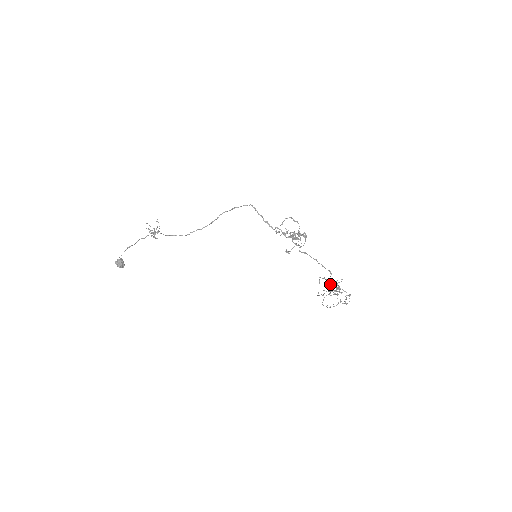
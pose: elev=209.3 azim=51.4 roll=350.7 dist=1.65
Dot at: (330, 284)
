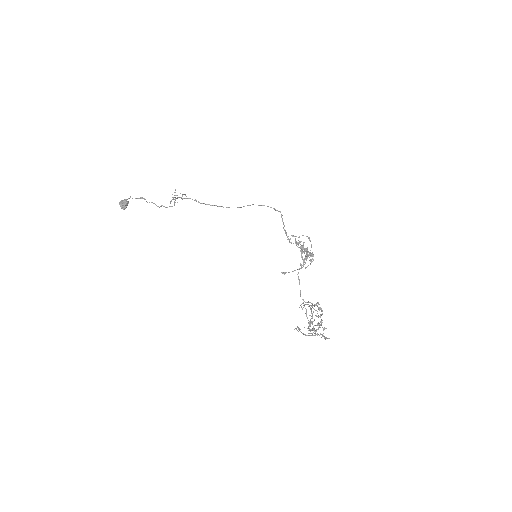
Dot at: occluded
